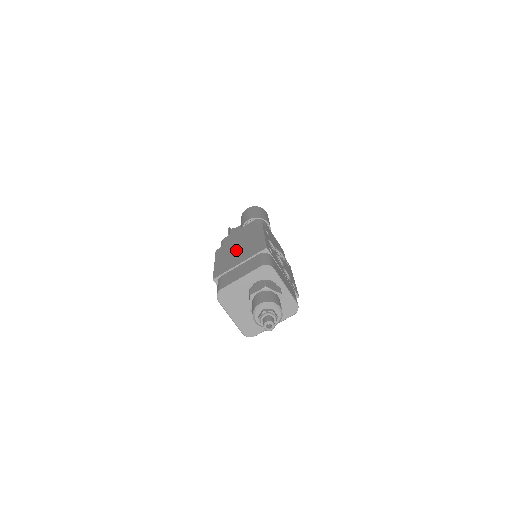
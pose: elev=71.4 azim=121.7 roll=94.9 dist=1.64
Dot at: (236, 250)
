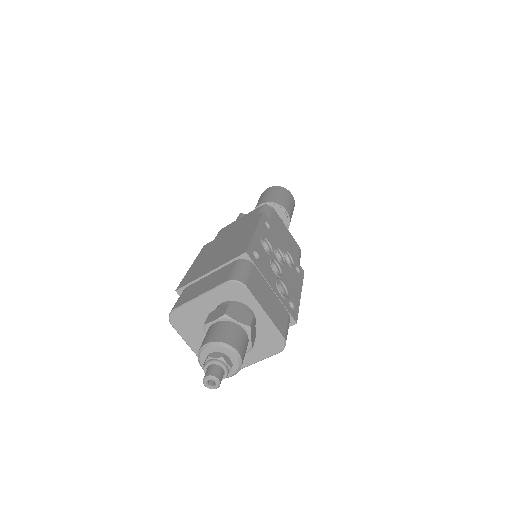
Dot at: (218, 249)
